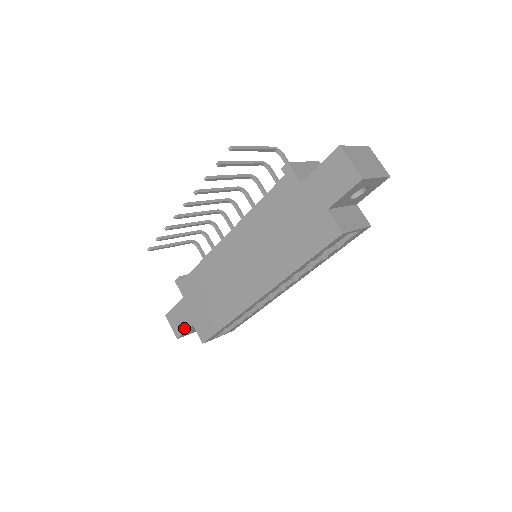
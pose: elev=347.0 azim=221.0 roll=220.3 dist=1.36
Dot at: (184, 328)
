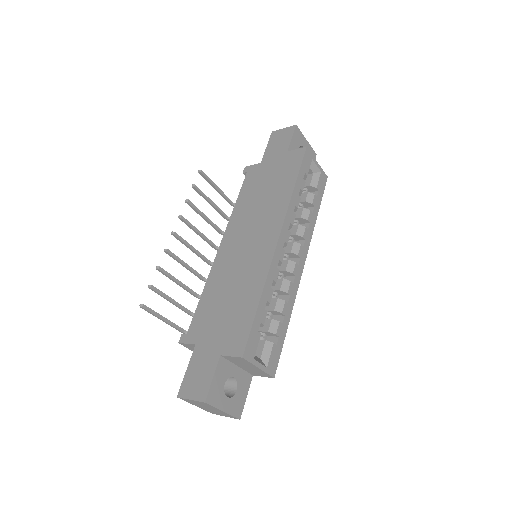
Dot at: (210, 374)
